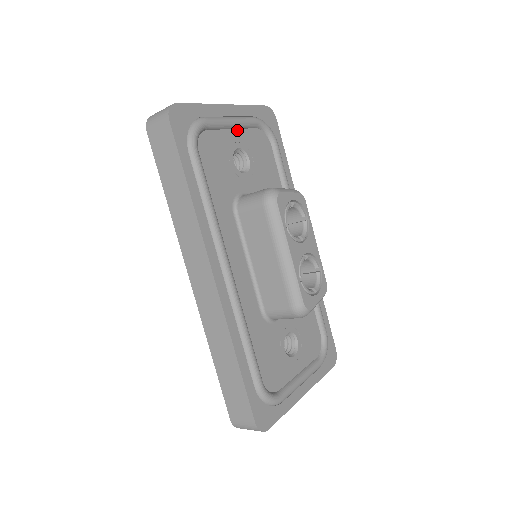
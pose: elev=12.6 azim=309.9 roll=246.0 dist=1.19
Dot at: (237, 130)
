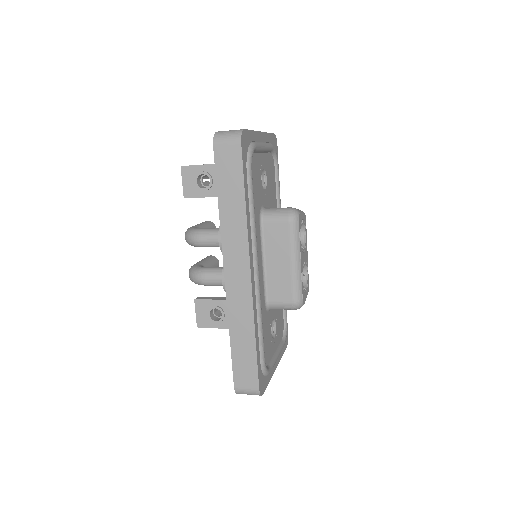
Dot at: (264, 153)
